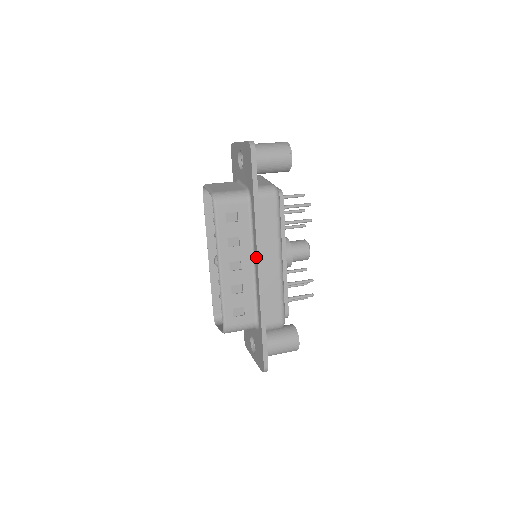
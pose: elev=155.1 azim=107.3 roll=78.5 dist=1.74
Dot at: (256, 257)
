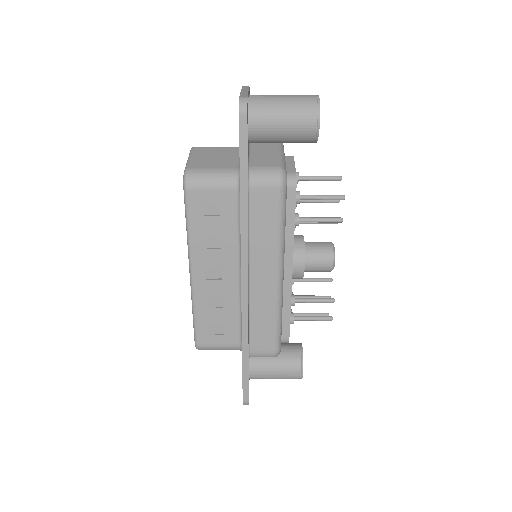
Dot at: (241, 269)
